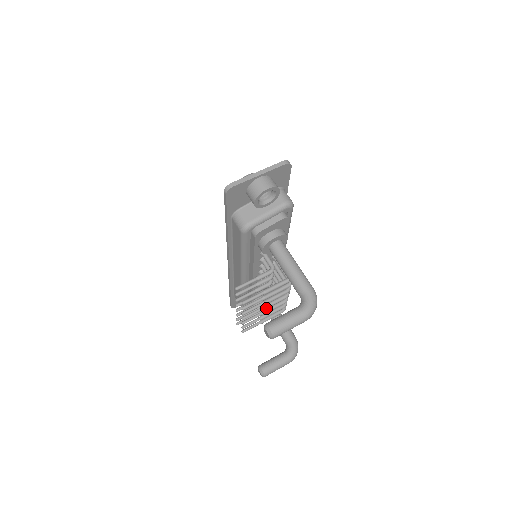
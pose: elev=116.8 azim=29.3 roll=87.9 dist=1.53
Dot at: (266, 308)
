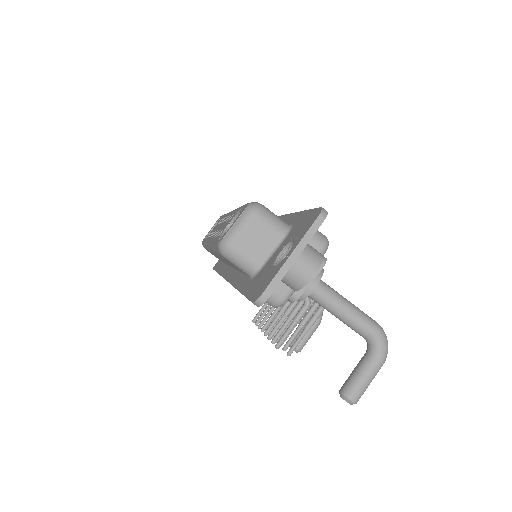
Dot at: occluded
